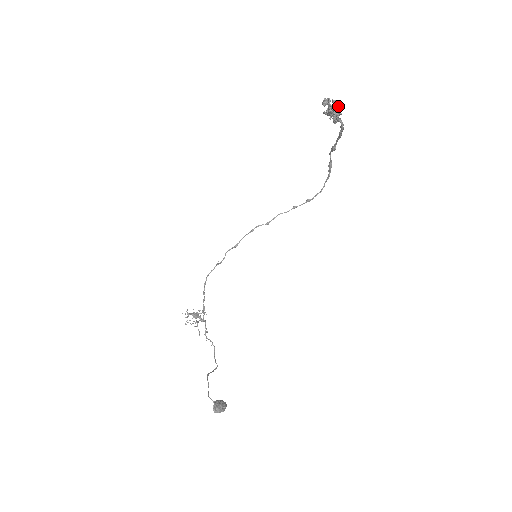
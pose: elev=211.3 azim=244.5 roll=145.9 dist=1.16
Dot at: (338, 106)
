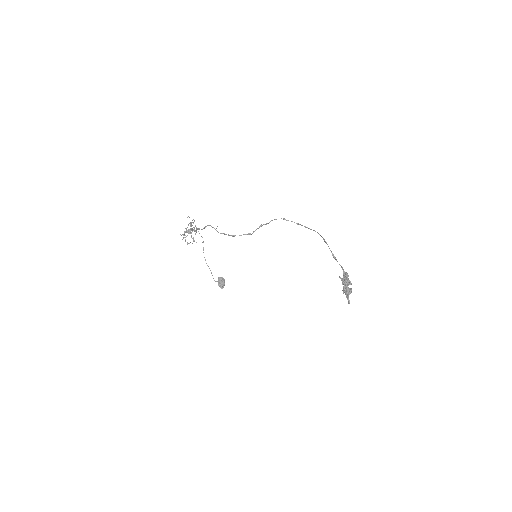
Dot at: (351, 289)
